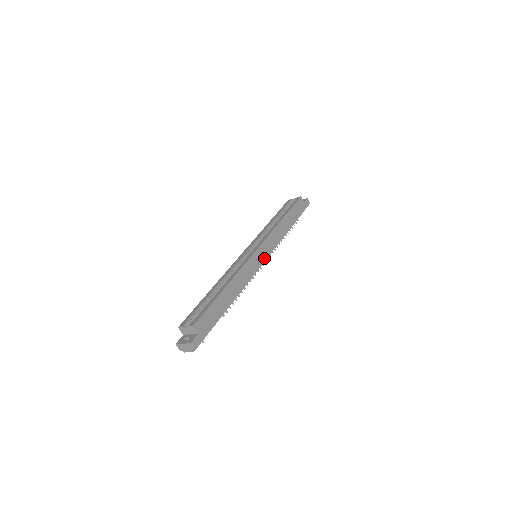
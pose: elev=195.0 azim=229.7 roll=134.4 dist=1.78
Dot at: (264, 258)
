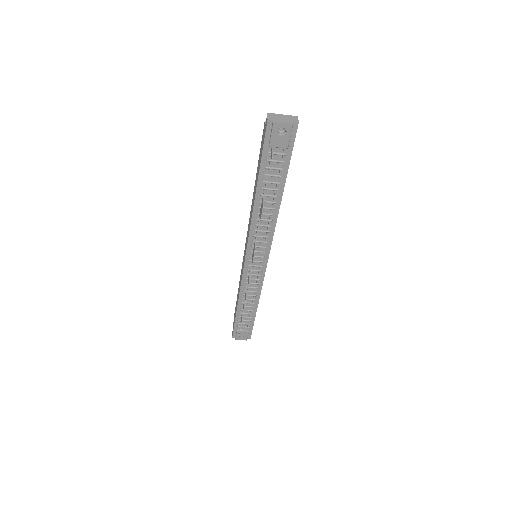
Dot at: (267, 259)
